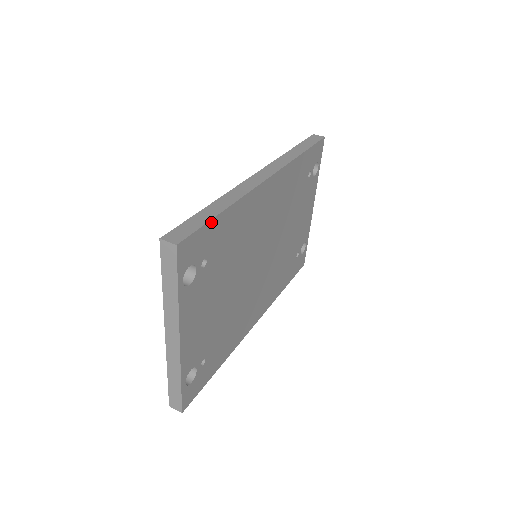
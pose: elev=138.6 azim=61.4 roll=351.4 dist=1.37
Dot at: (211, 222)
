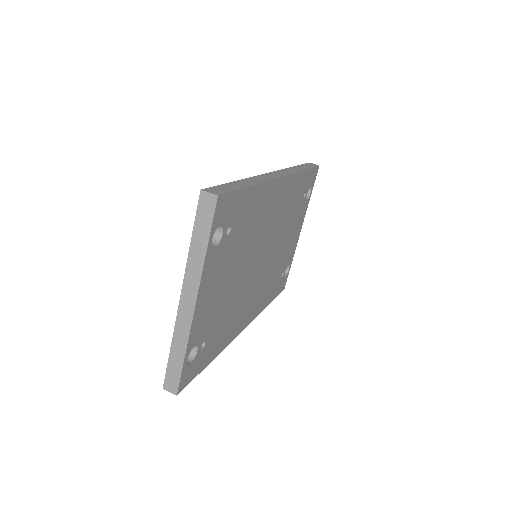
Dot at: (242, 191)
